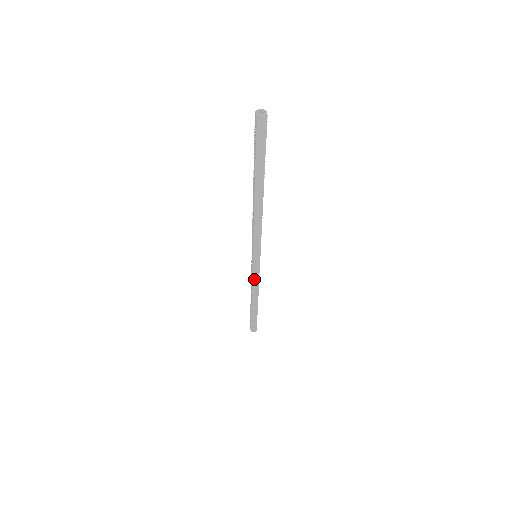
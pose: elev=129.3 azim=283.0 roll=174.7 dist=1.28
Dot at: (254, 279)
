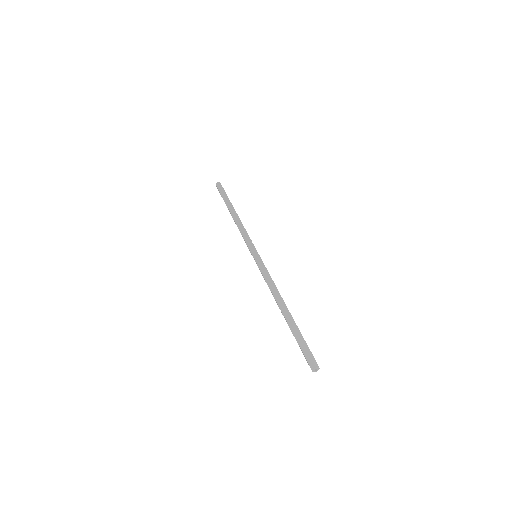
Dot at: occluded
